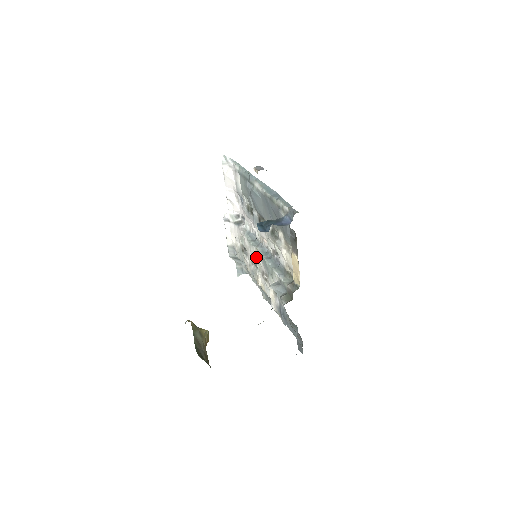
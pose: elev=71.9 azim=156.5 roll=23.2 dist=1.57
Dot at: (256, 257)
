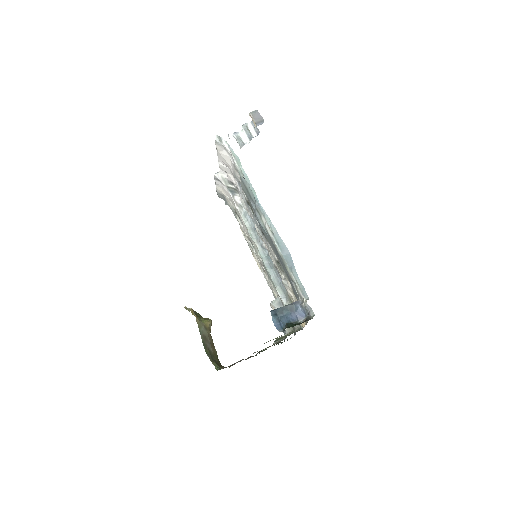
Dot at: (255, 248)
